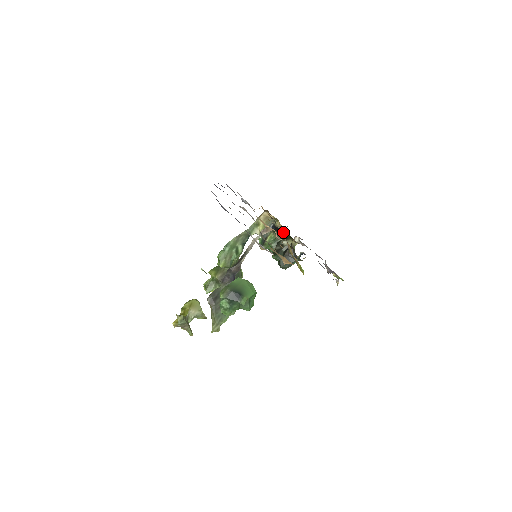
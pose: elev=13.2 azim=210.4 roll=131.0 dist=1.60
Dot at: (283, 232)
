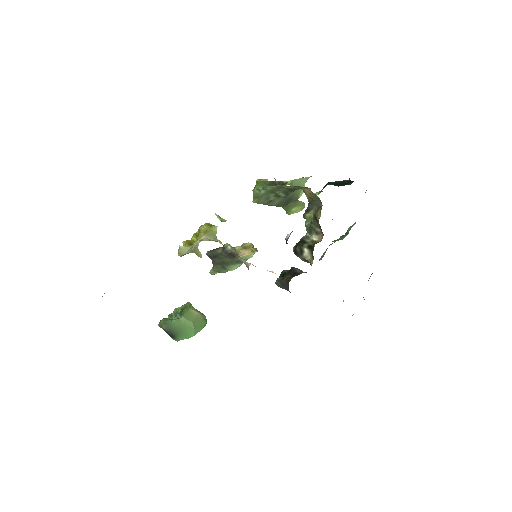
Dot at: occluded
